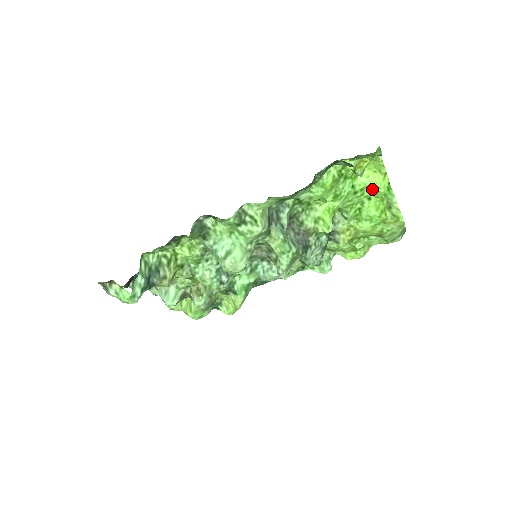
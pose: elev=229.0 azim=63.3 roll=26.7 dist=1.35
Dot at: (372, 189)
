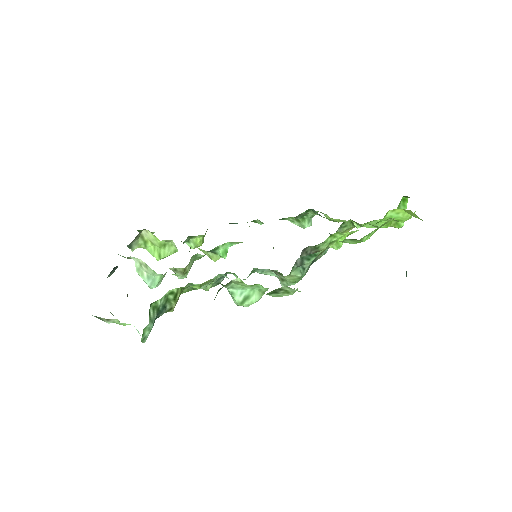
Dot at: (395, 220)
